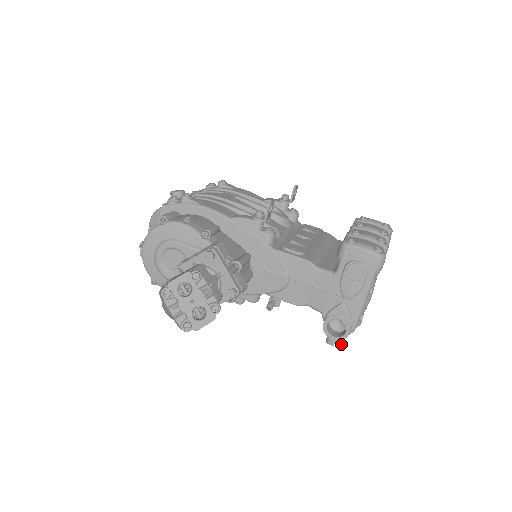
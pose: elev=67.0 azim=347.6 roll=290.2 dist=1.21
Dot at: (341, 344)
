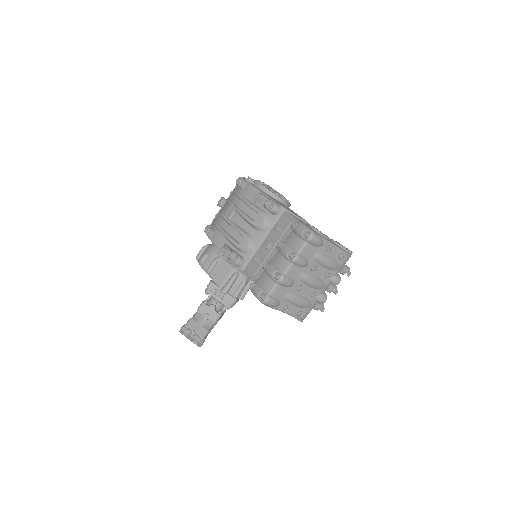
Dot at: occluded
